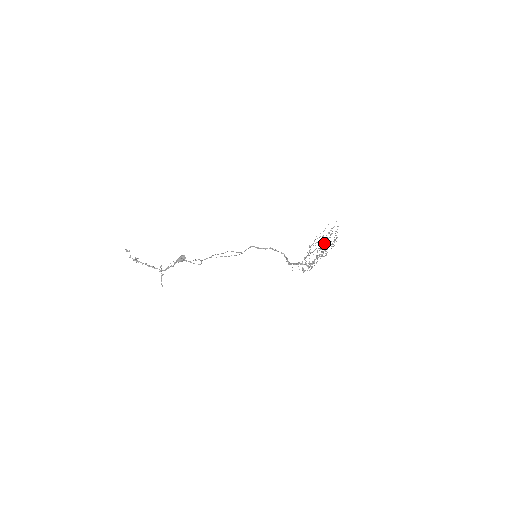
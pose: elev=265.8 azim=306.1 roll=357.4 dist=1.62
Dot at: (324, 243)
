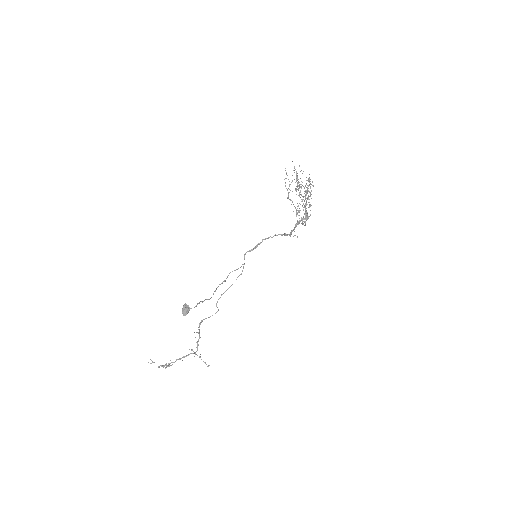
Dot at: occluded
